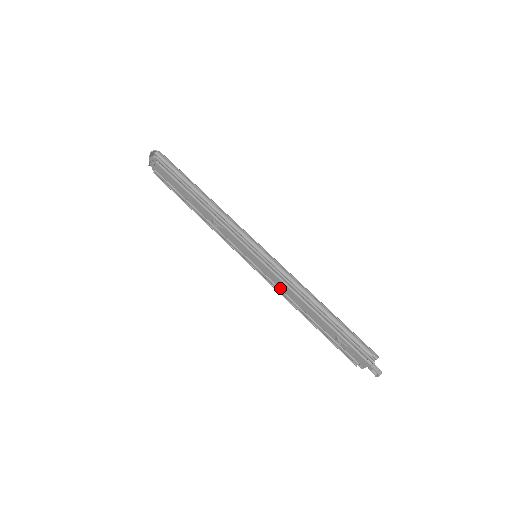
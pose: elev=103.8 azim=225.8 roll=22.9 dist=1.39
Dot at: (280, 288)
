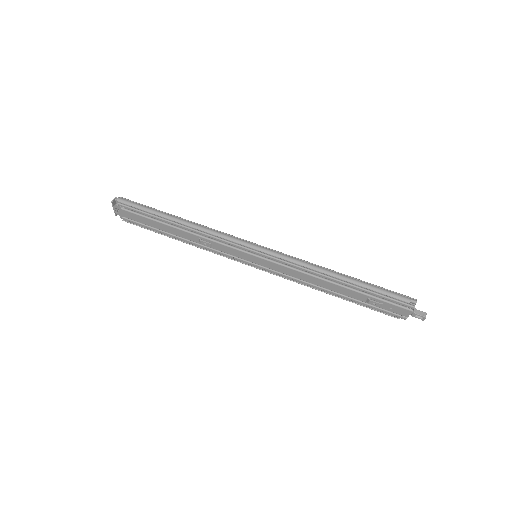
Dot at: (292, 276)
